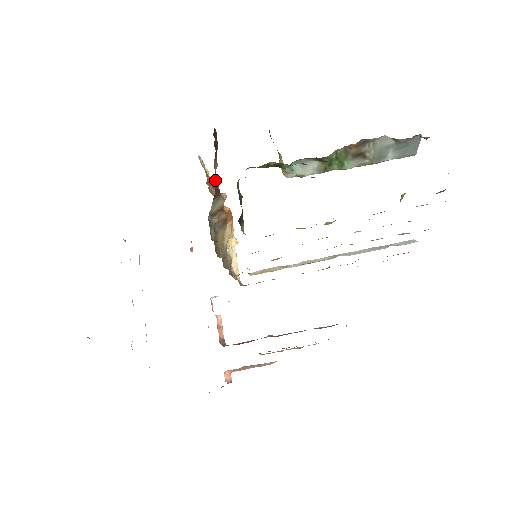
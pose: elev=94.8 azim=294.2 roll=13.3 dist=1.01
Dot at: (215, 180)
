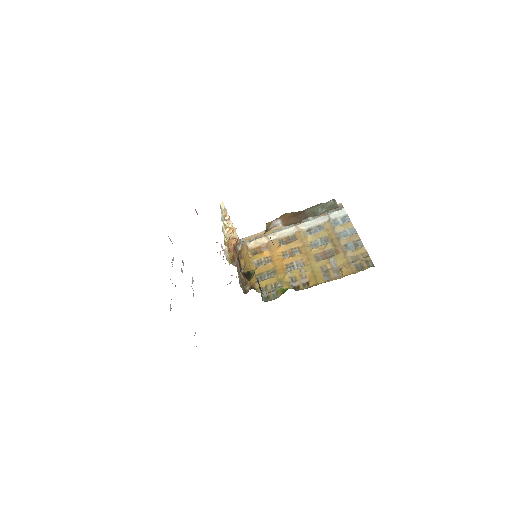
Dot at: (240, 270)
